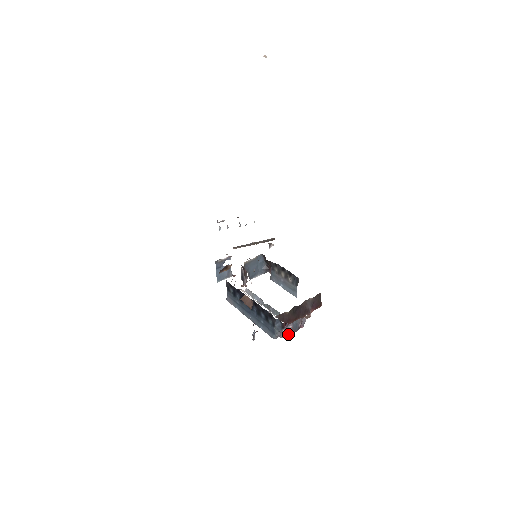
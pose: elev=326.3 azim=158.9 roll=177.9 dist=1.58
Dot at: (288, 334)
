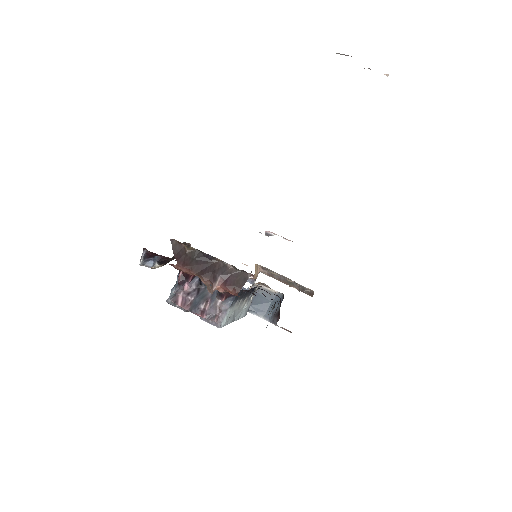
Dot at: (181, 304)
